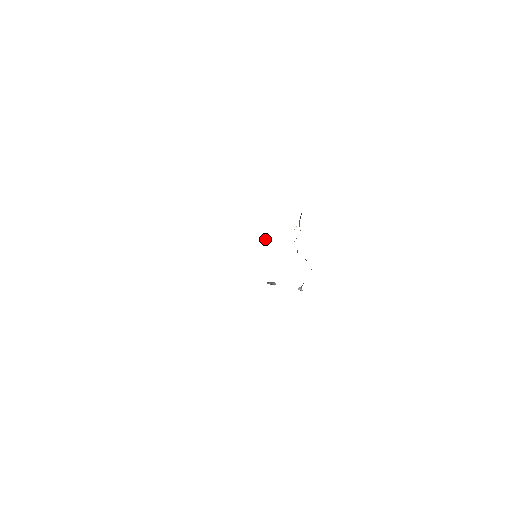
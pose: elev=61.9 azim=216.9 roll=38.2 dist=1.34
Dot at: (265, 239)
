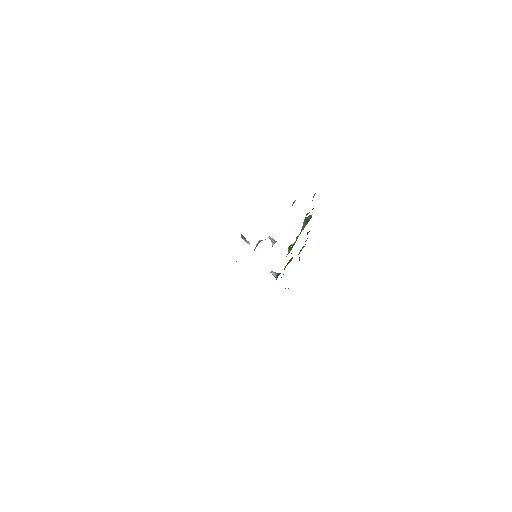
Dot at: (270, 239)
